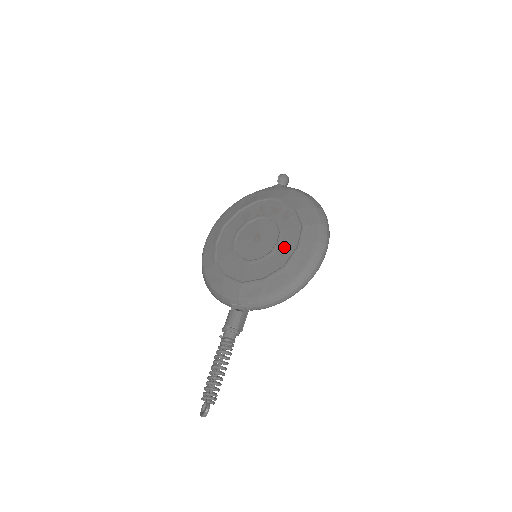
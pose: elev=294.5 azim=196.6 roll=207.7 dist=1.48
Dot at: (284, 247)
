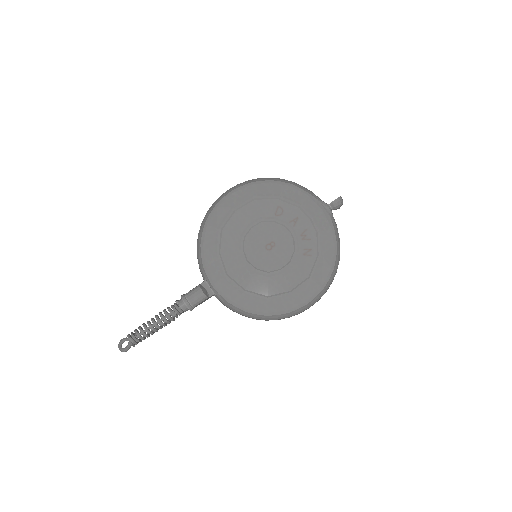
Dot at: (281, 280)
